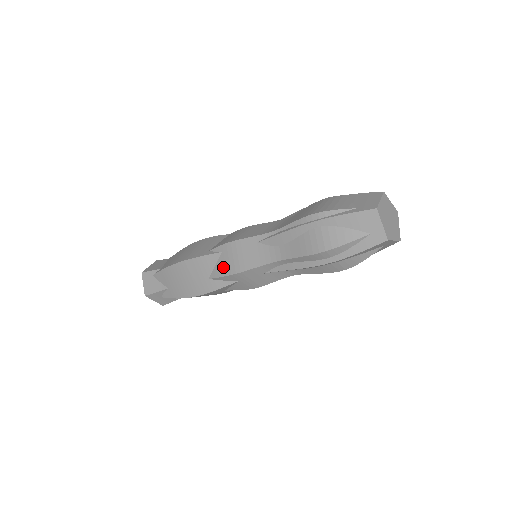
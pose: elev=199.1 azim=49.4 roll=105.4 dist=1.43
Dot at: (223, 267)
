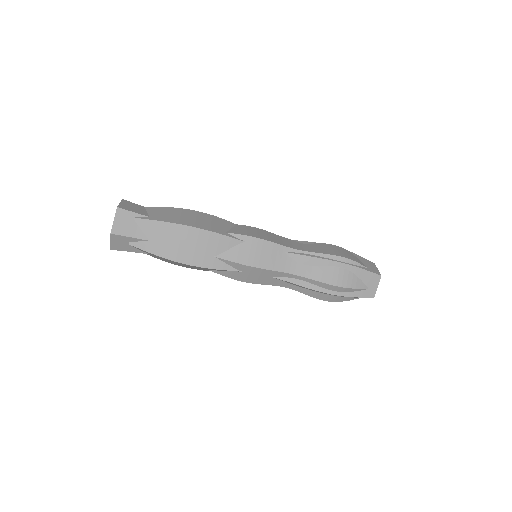
Dot at: (240, 255)
